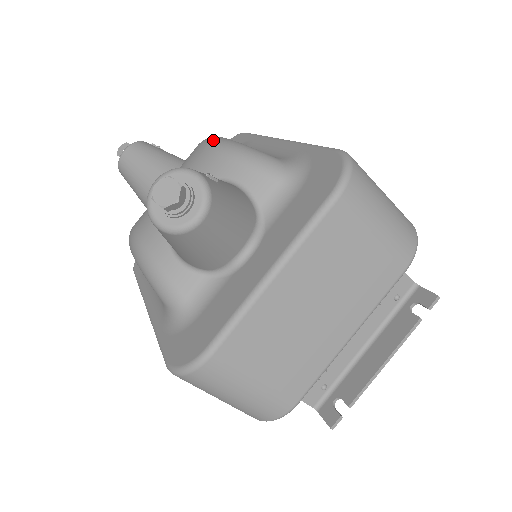
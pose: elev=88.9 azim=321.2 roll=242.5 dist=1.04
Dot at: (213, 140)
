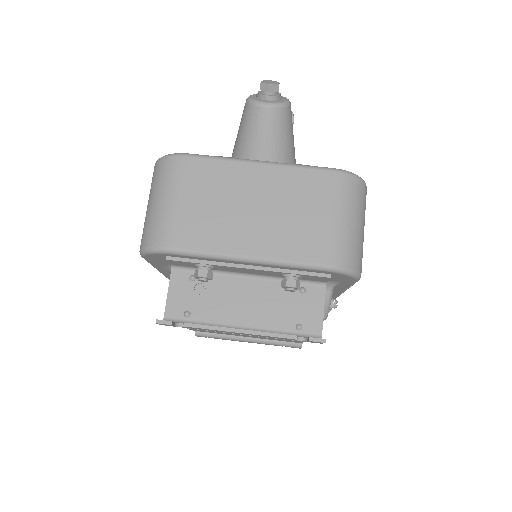
Dot at: occluded
